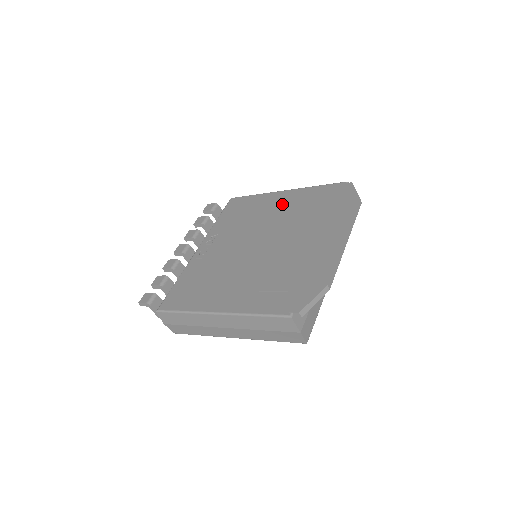
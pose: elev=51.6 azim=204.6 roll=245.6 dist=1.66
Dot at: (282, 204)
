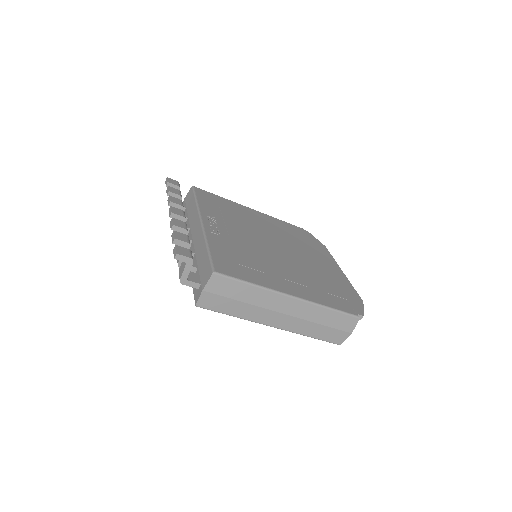
Dot at: (262, 220)
